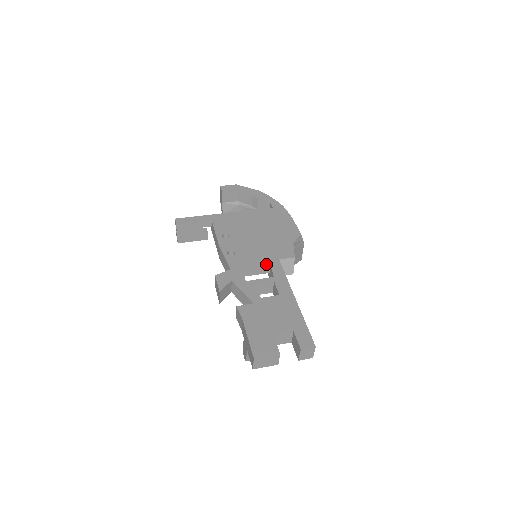
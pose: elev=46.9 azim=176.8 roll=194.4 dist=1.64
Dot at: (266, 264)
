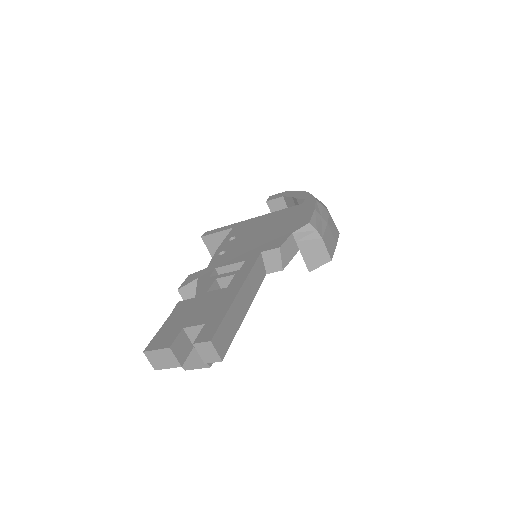
Dot at: (243, 258)
